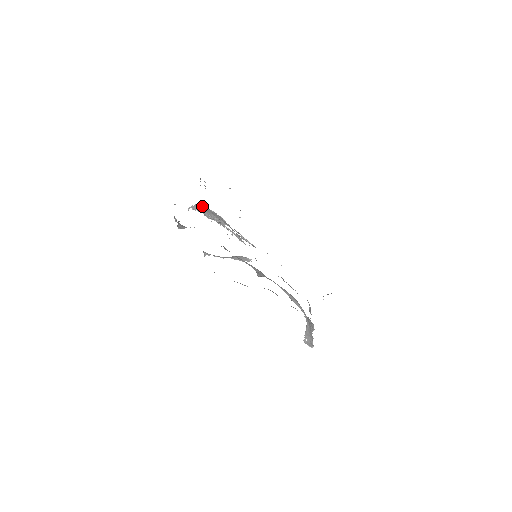
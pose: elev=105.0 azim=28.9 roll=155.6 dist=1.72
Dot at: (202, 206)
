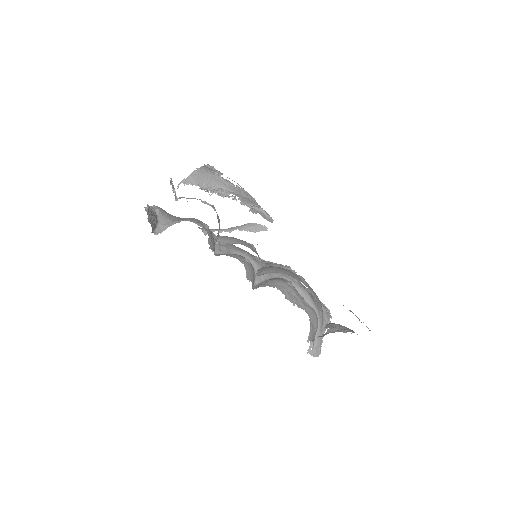
Dot at: (199, 174)
